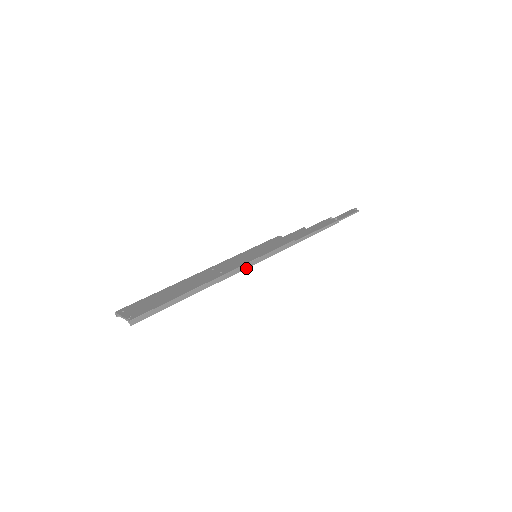
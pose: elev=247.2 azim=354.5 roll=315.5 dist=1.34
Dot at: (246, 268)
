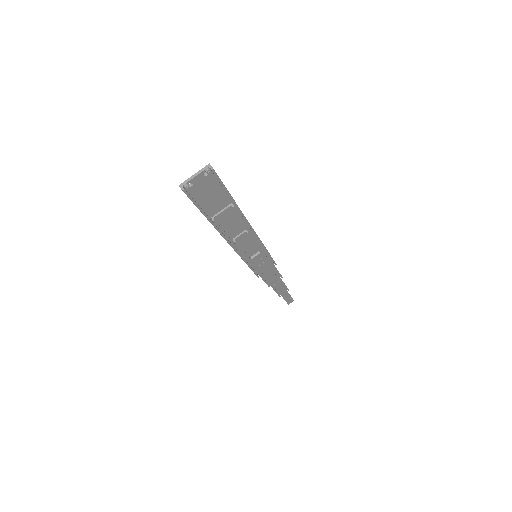
Dot at: (258, 247)
